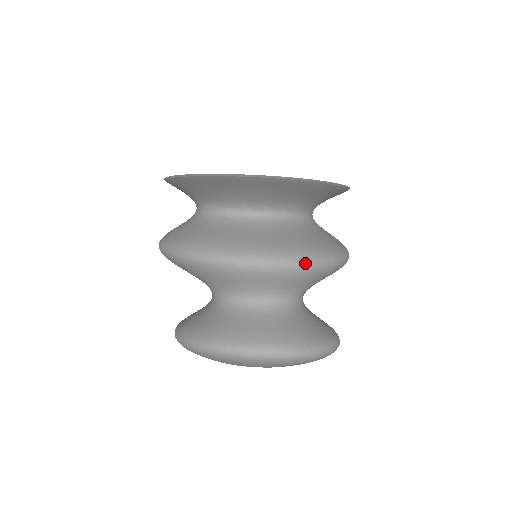
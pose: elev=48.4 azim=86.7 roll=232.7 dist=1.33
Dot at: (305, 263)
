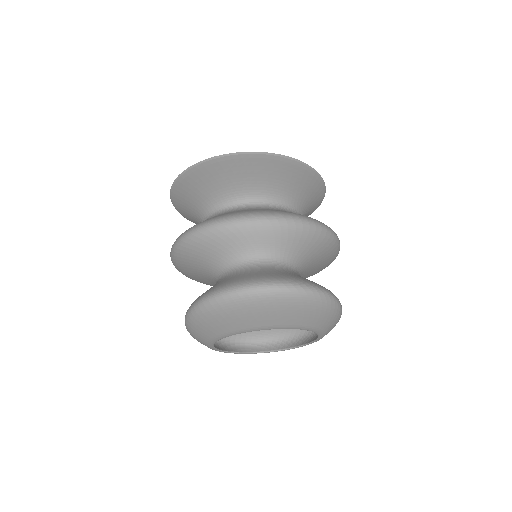
Dot at: (284, 218)
